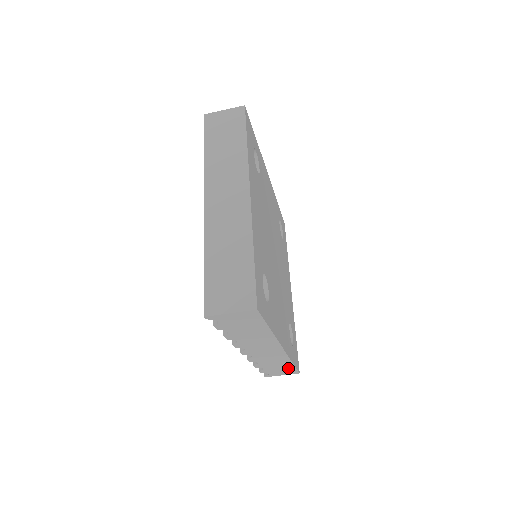
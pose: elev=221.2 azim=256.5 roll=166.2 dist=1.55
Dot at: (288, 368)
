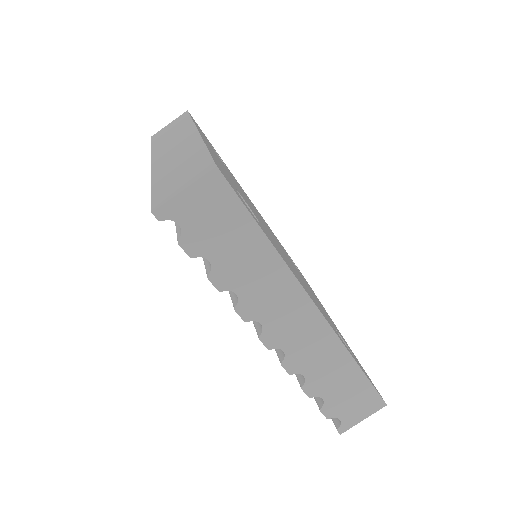
Dot at: (360, 388)
